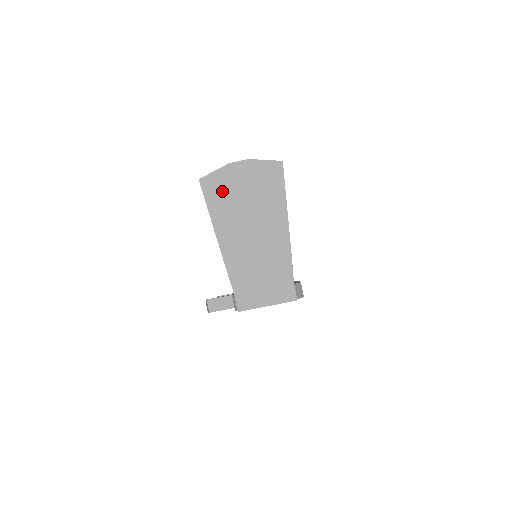
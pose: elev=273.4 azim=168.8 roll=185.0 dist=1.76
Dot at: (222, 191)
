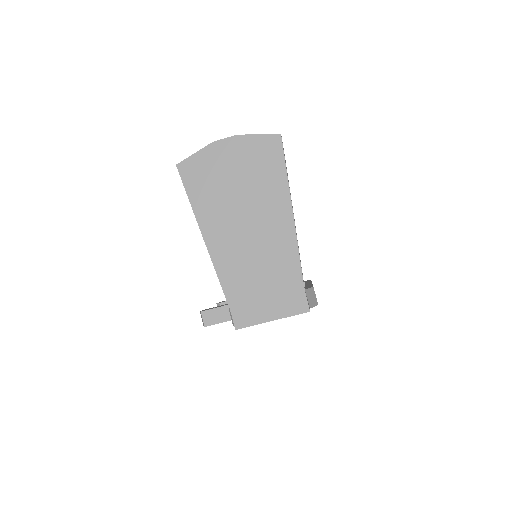
Dot at: (206, 178)
